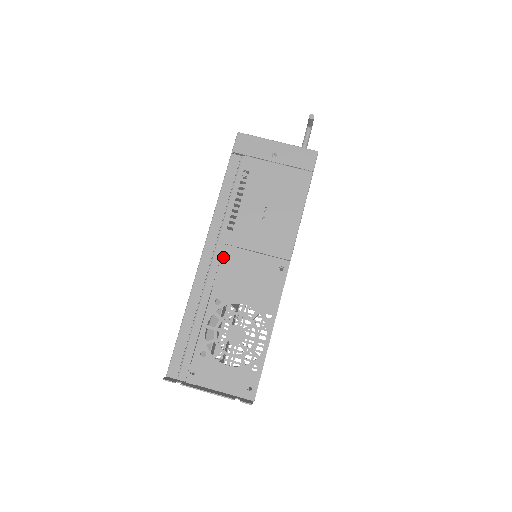
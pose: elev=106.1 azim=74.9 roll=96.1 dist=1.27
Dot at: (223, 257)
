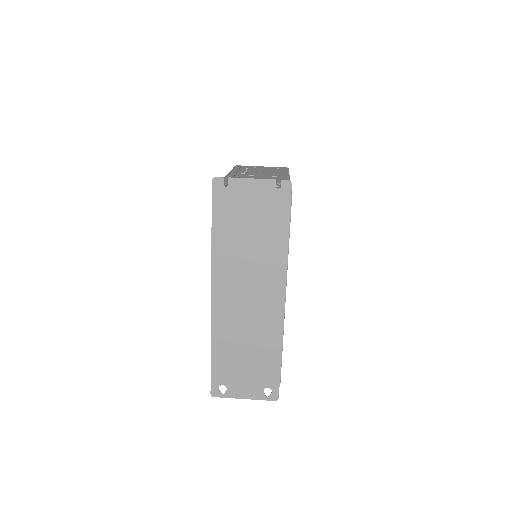
Dot at: (242, 176)
